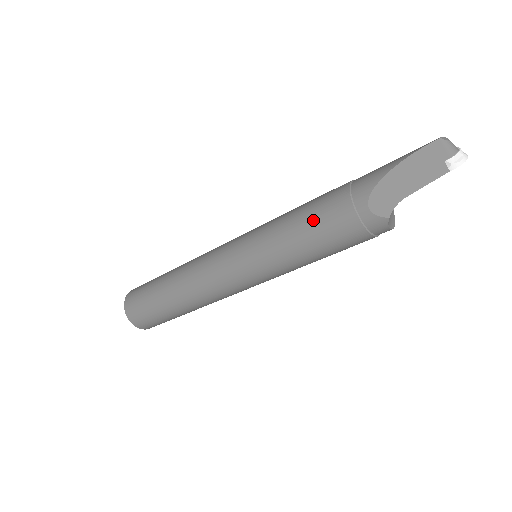
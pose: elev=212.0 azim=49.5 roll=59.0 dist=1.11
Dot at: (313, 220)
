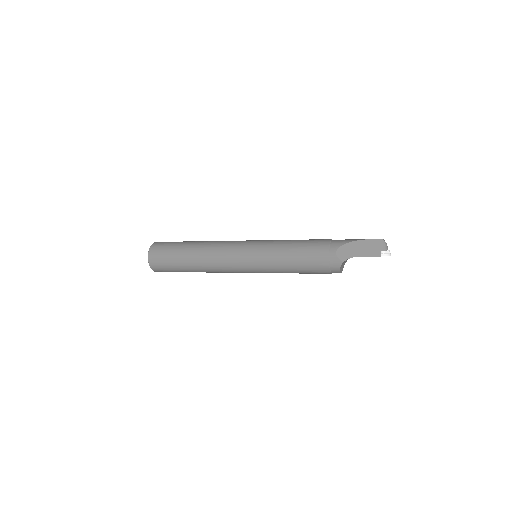
Dot at: (304, 246)
